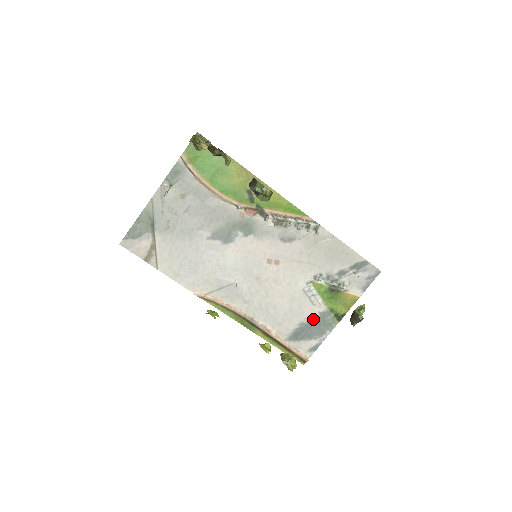
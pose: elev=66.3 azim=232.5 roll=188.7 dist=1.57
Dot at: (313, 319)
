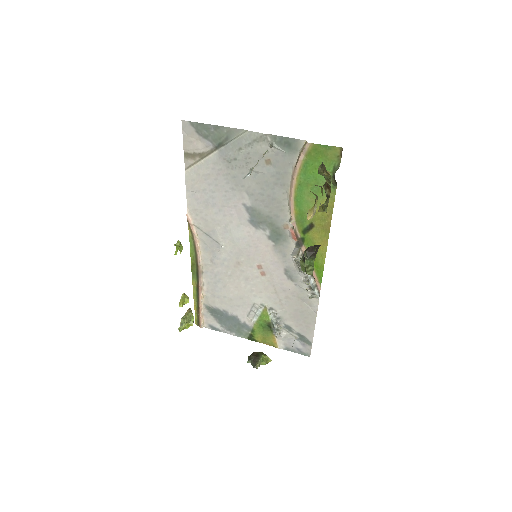
Dot at: (236, 319)
